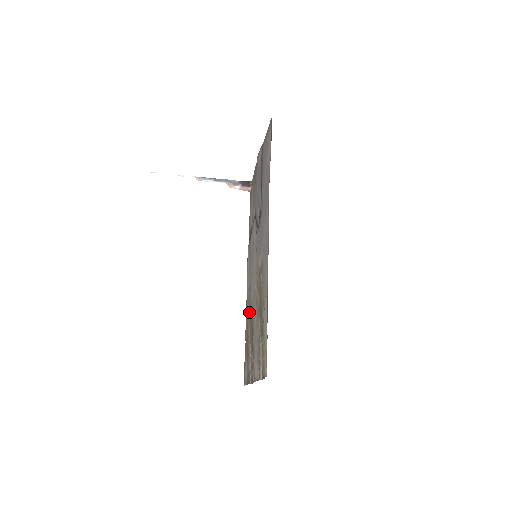
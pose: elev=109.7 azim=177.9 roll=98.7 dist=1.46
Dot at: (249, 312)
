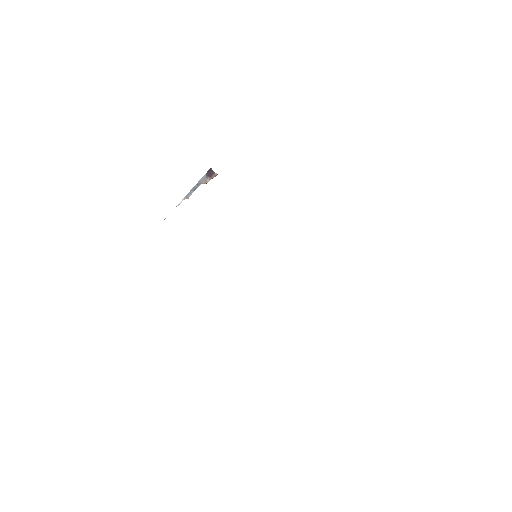
Dot at: occluded
